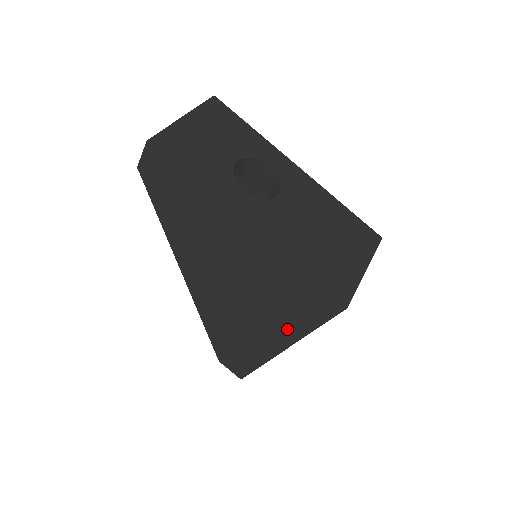
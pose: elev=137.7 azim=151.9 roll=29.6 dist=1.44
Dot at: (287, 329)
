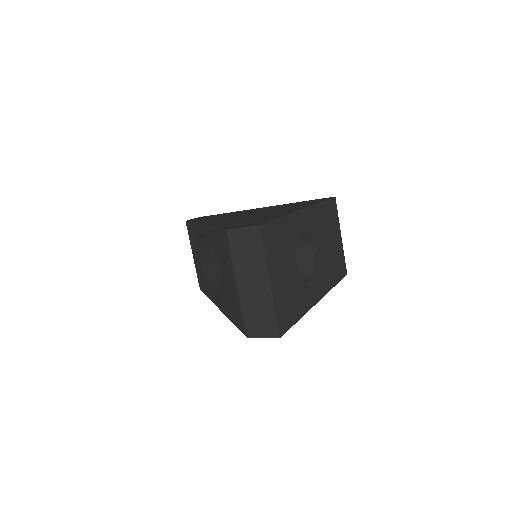
Dot at: occluded
